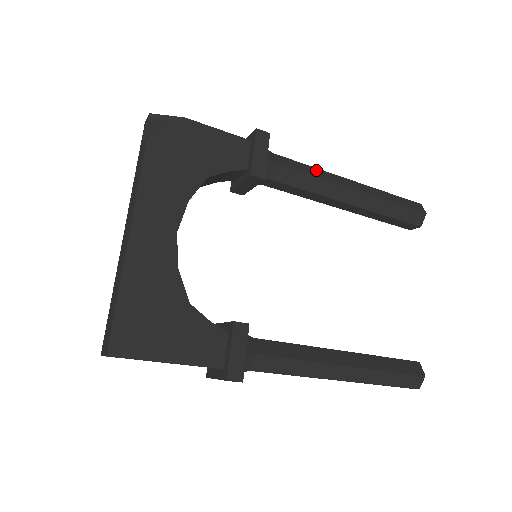
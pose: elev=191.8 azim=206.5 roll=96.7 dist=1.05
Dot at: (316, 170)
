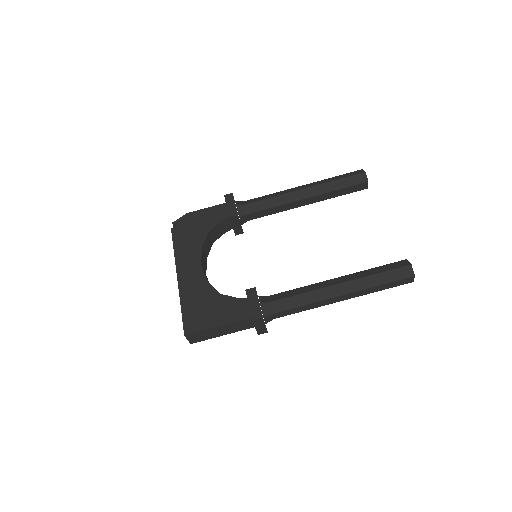
Dot at: (273, 194)
